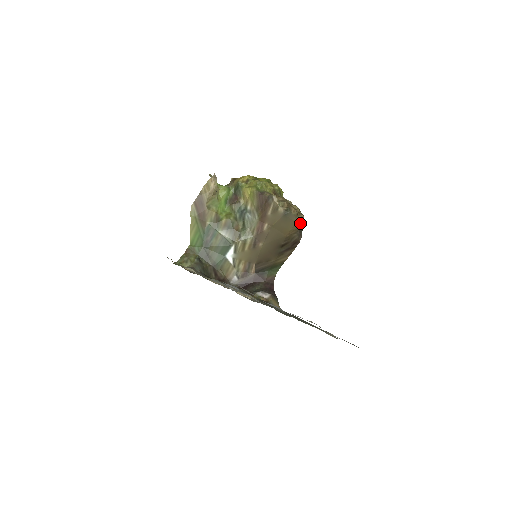
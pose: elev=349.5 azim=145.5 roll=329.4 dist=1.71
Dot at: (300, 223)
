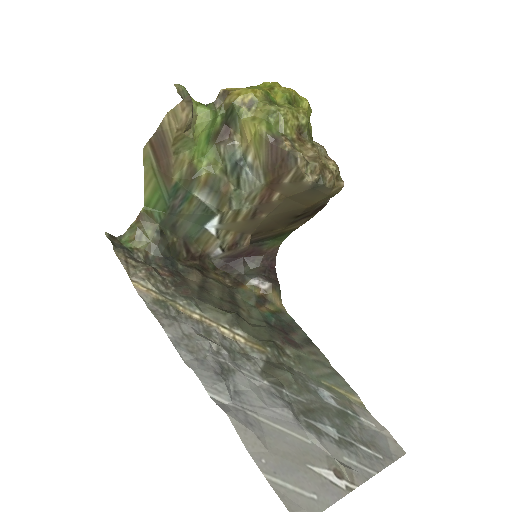
Dot at: (335, 194)
